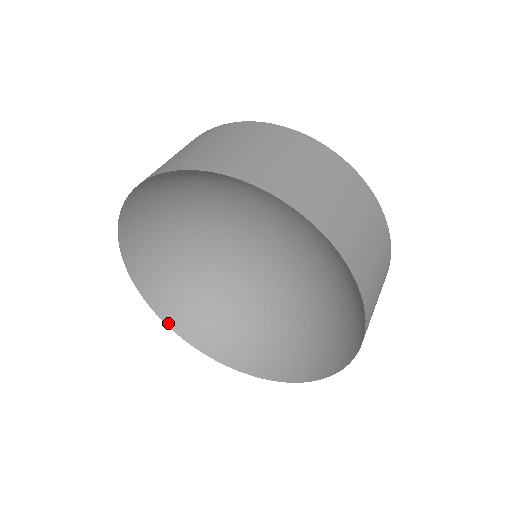
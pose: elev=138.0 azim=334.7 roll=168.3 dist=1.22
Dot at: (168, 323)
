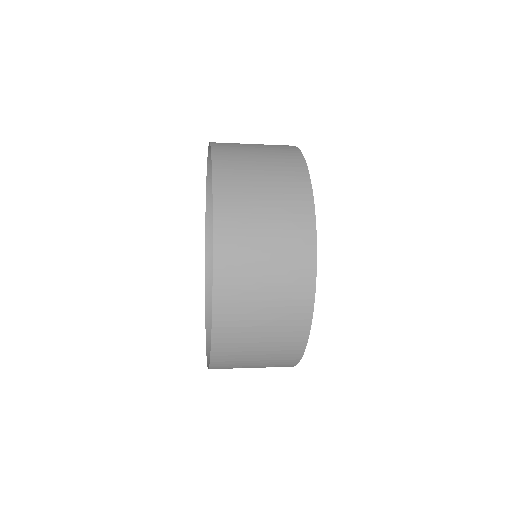
Dot at: (207, 240)
